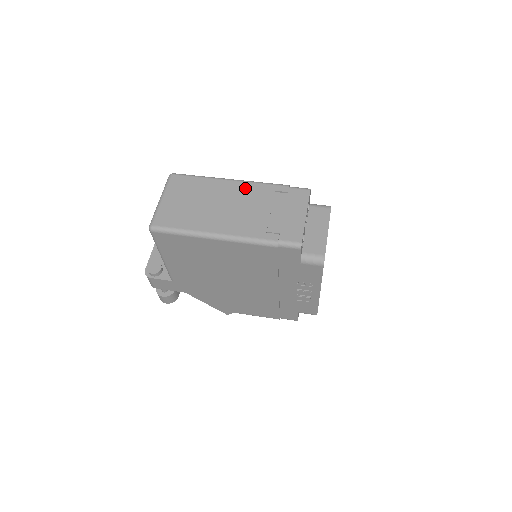
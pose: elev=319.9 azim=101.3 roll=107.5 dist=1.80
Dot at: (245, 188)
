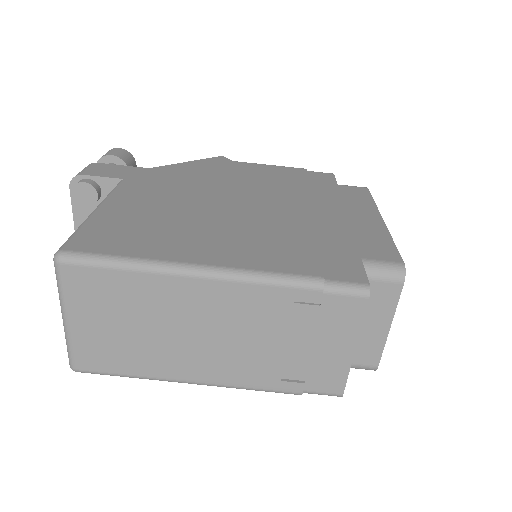
Dot at: (229, 296)
